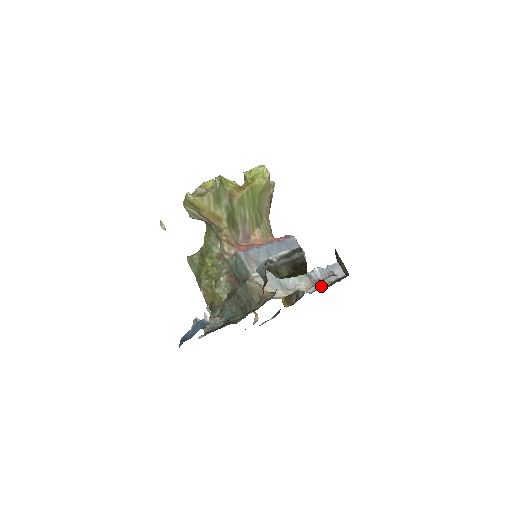
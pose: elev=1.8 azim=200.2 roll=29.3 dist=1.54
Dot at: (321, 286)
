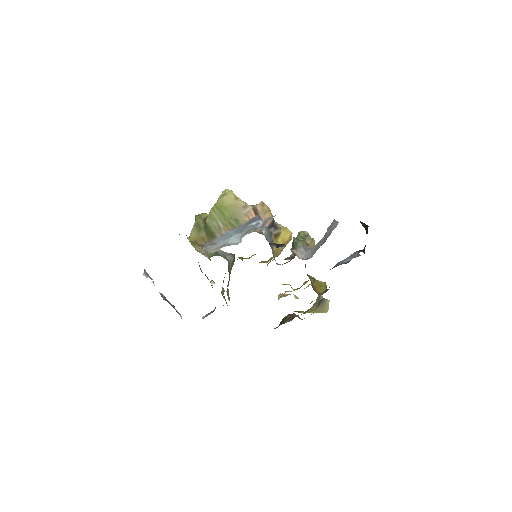
Dot at: (319, 246)
